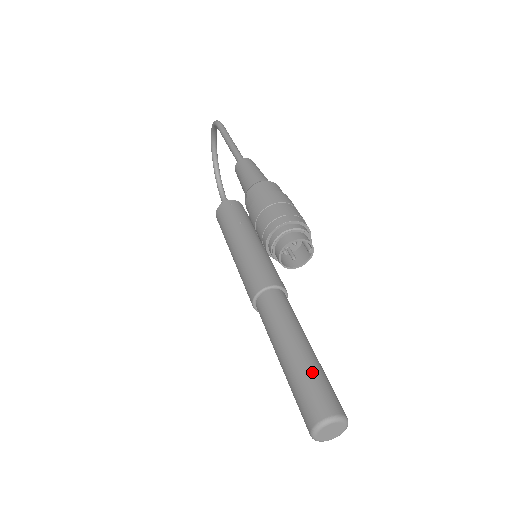
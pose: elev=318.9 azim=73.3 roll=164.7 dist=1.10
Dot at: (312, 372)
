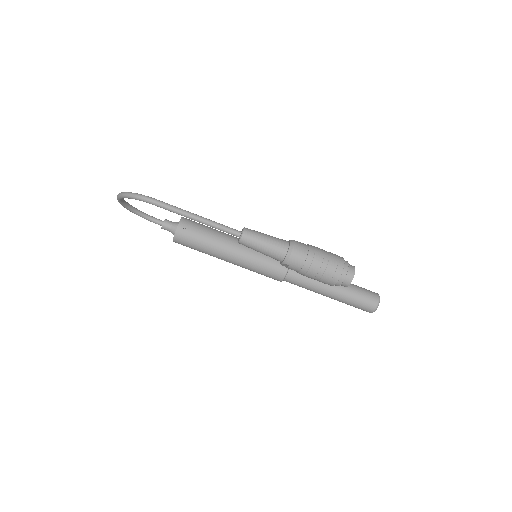
Dot at: (354, 292)
